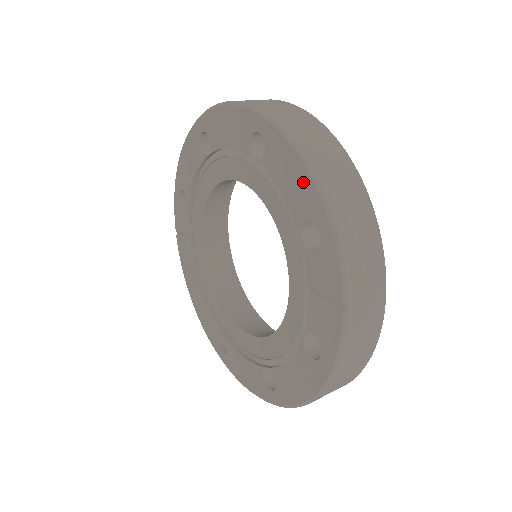
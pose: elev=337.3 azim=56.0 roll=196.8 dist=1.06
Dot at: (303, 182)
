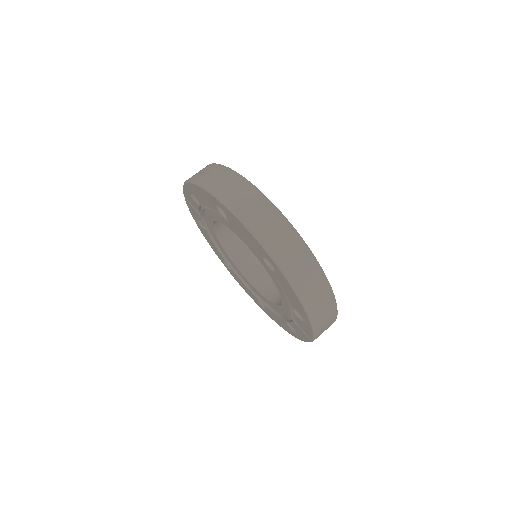
Dot at: (299, 305)
